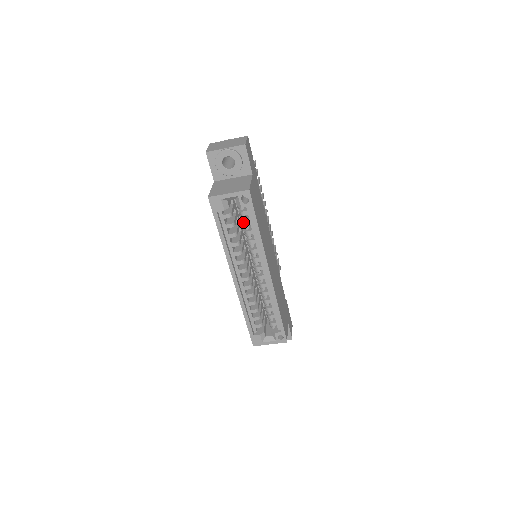
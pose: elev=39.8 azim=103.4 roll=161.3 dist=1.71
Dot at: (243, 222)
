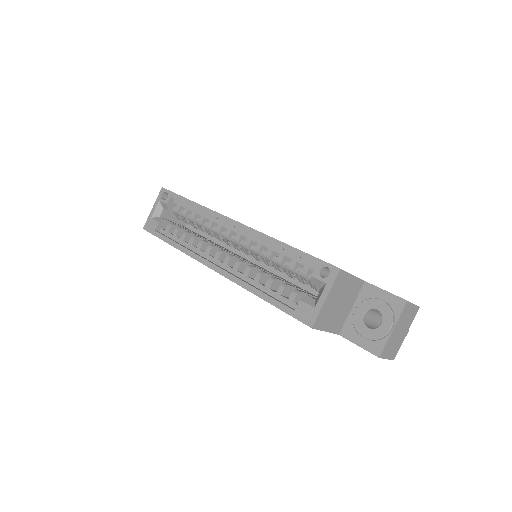
Dot at: (183, 216)
